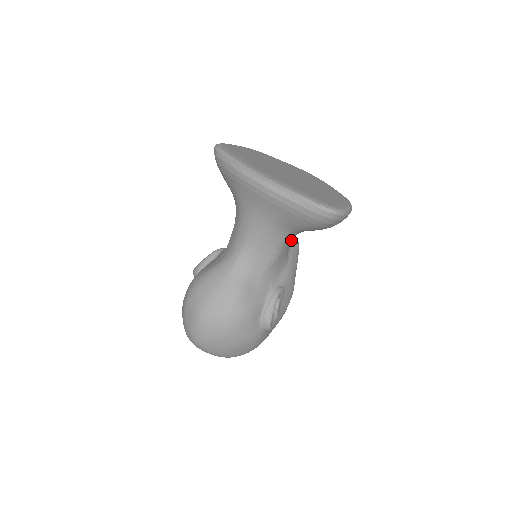
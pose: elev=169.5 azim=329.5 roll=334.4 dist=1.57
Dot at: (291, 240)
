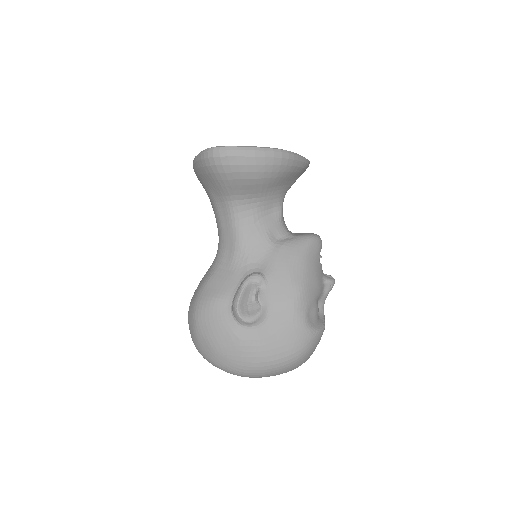
Dot at: (256, 218)
